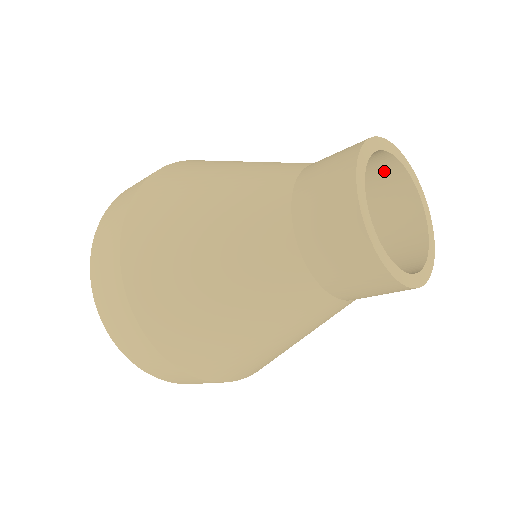
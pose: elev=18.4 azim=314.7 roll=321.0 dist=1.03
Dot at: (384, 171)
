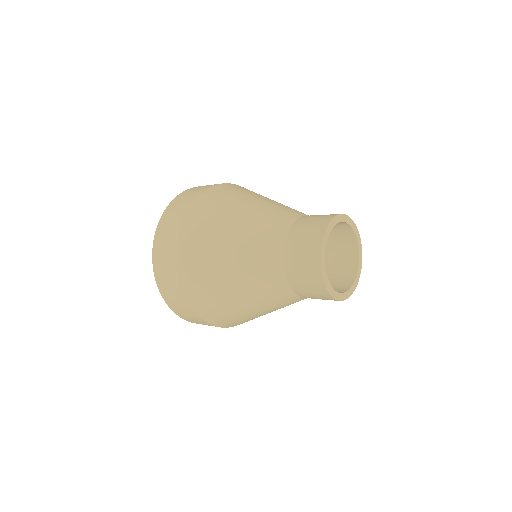
Dot at: occluded
